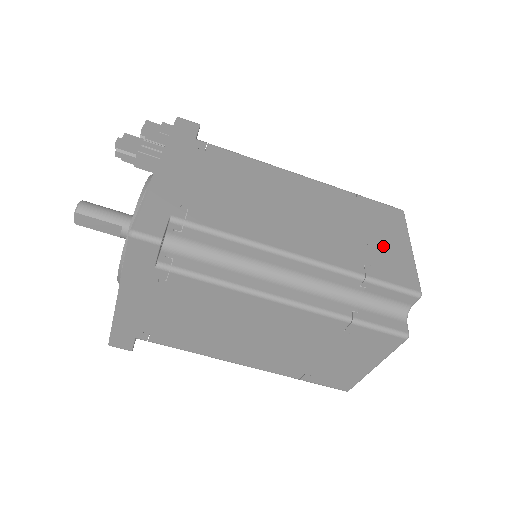
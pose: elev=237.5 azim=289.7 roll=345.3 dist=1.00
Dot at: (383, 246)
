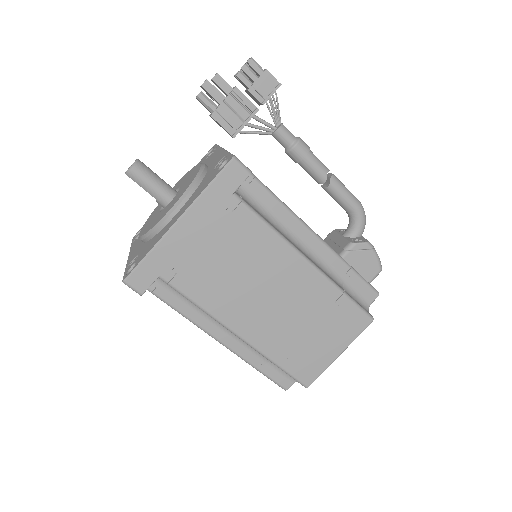
Dot at: (316, 346)
